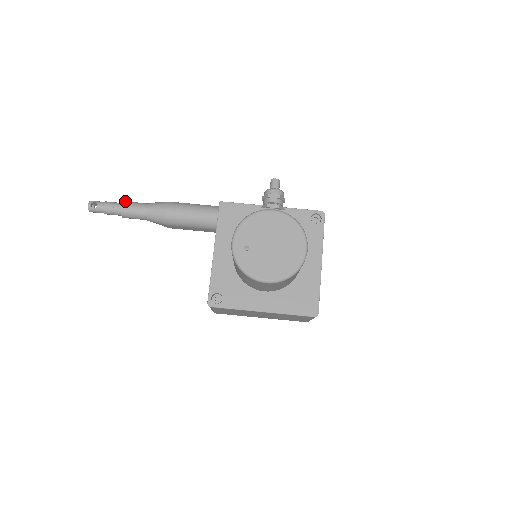
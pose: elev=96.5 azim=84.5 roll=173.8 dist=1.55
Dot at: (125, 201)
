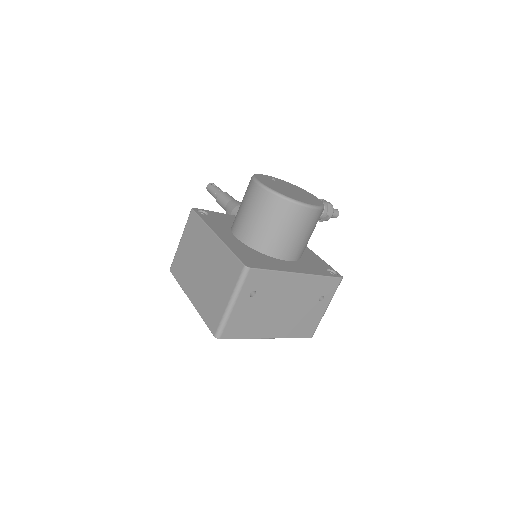
Dot at: occluded
